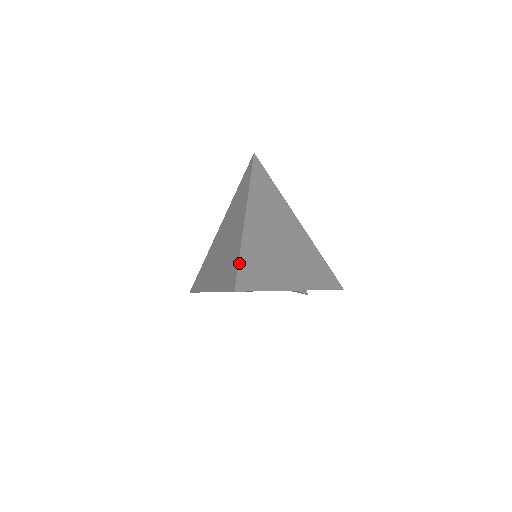
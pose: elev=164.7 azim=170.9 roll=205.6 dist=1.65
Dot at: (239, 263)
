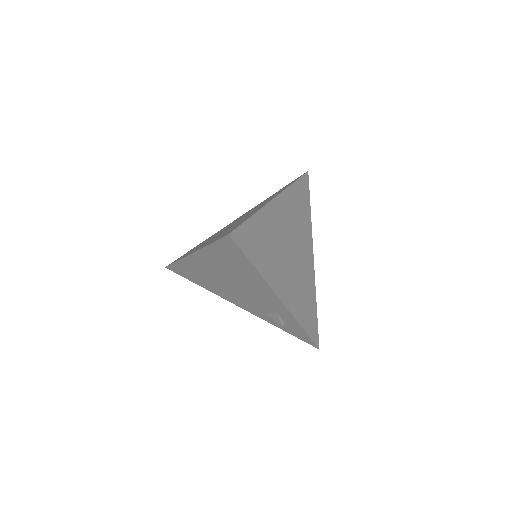
Dot at: (247, 221)
